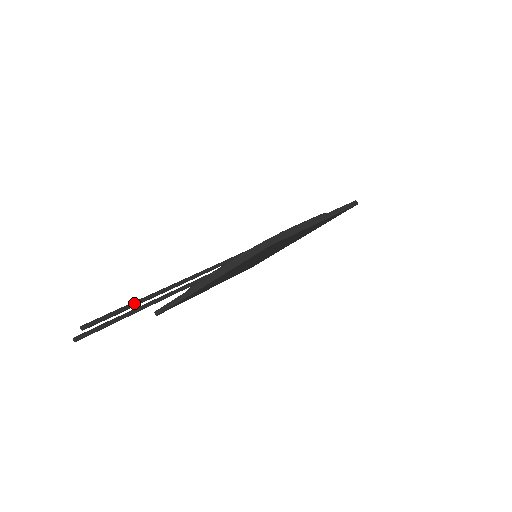
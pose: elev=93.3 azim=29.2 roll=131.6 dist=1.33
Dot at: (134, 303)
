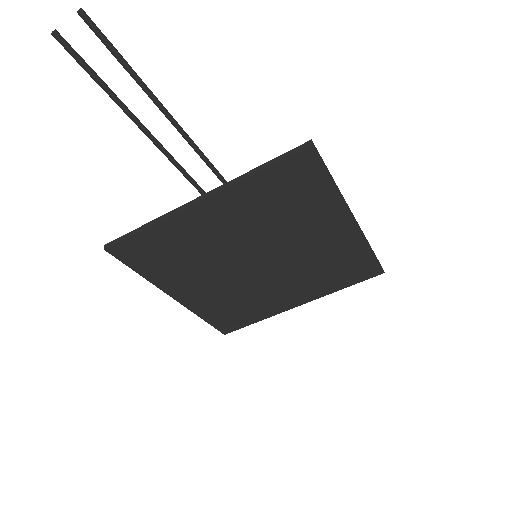
Dot at: occluded
